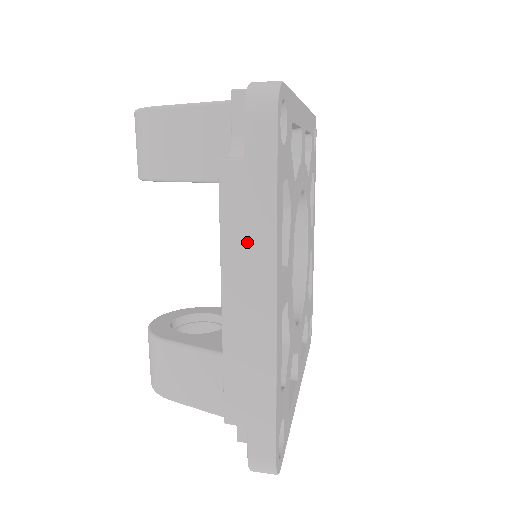
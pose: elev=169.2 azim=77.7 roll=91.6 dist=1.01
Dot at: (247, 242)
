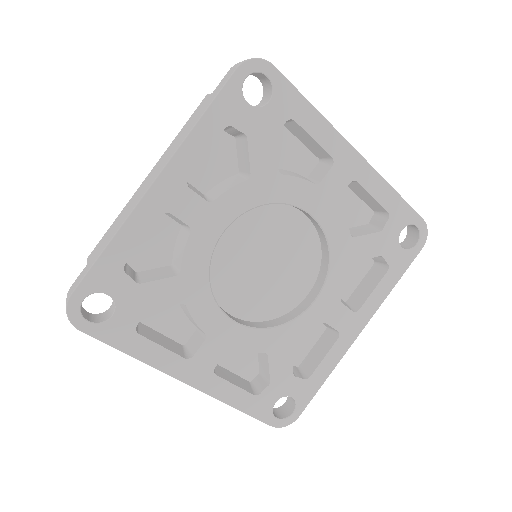
Dot at: (177, 141)
